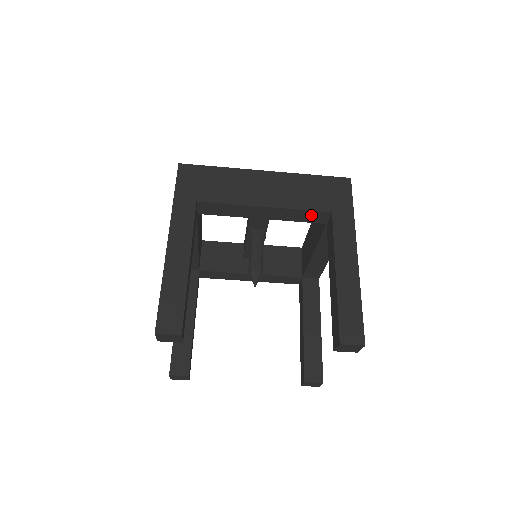
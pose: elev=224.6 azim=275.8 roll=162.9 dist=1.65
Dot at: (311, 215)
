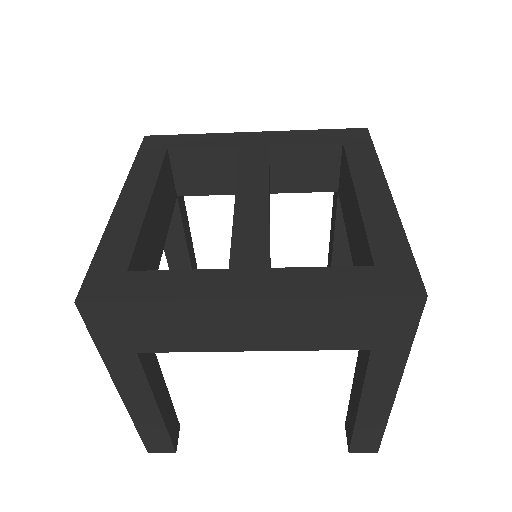
Dot at: occluded
